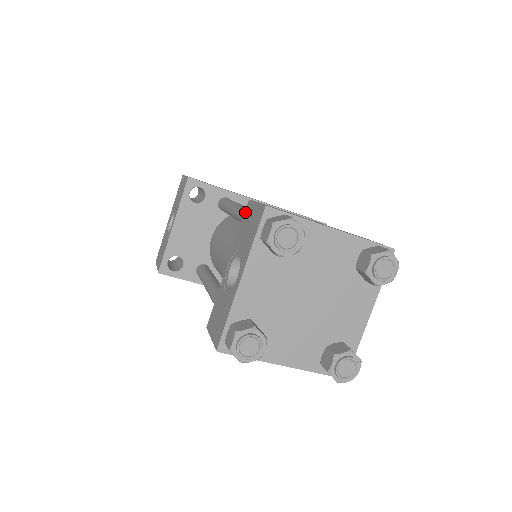
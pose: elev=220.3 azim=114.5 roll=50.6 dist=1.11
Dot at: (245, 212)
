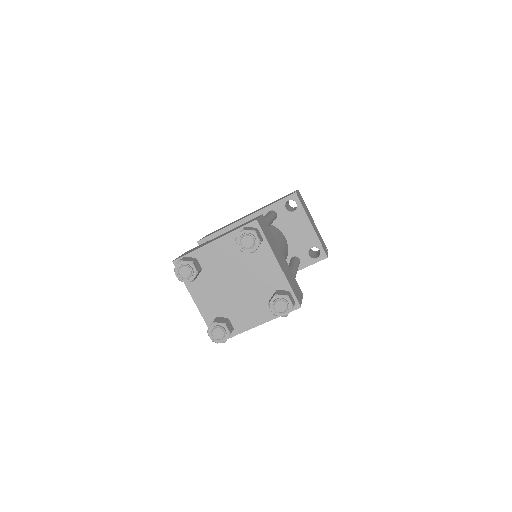
Dot at: occluded
